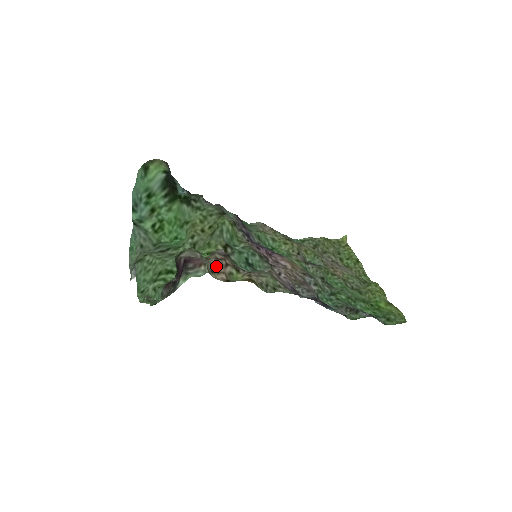
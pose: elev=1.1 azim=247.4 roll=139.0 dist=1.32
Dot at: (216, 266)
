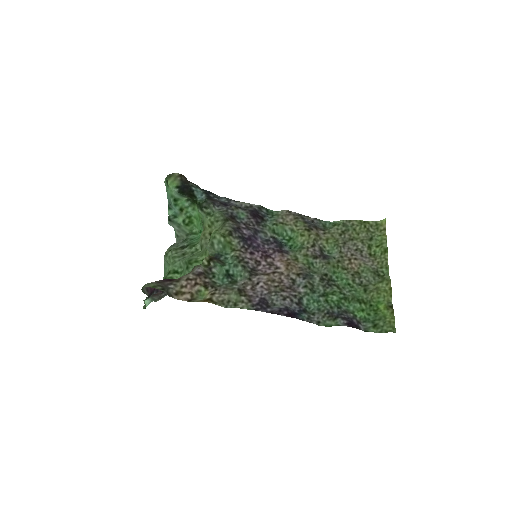
Dot at: (183, 287)
